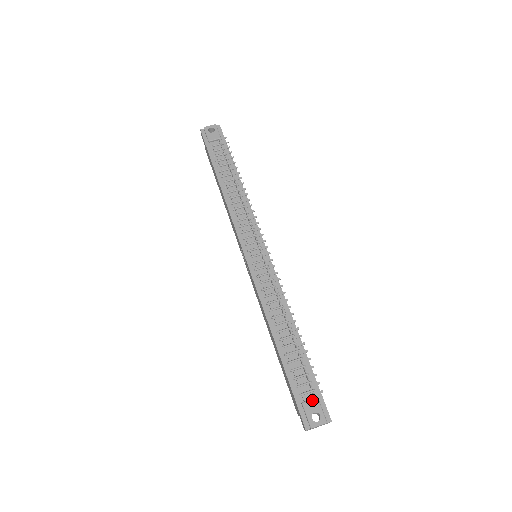
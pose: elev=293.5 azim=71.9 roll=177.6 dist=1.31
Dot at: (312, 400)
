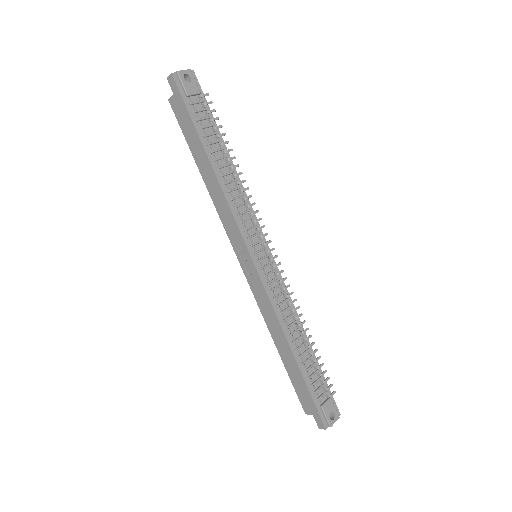
Dot at: (328, 401)
